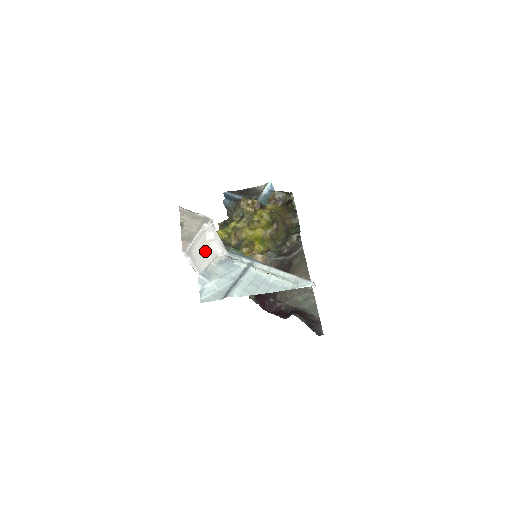
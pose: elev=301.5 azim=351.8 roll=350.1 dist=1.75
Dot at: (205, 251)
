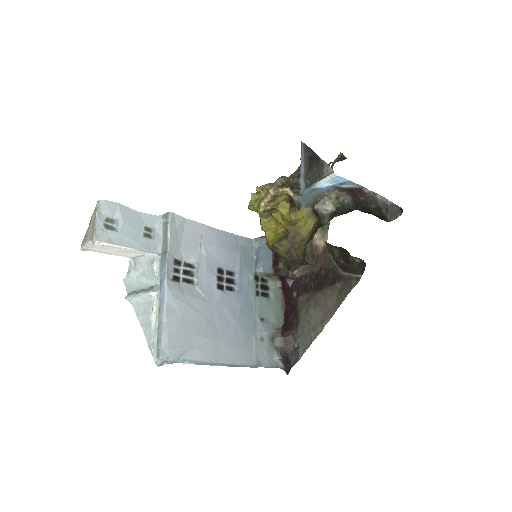
Dot at: (121, 249)
